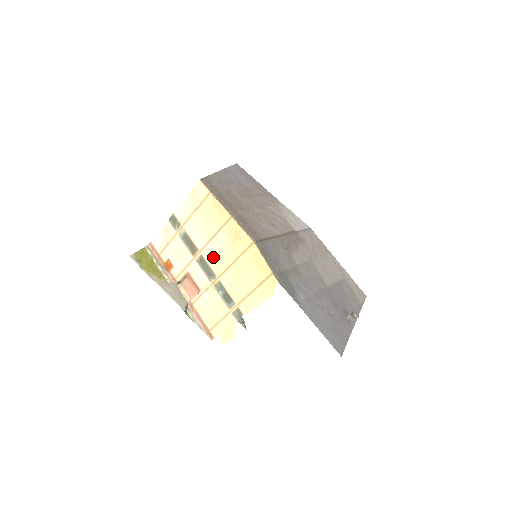
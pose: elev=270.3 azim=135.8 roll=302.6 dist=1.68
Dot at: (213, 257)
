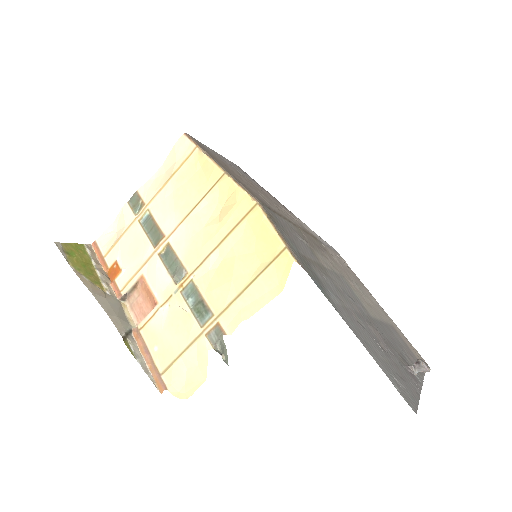
Dot at: (187, 243)
